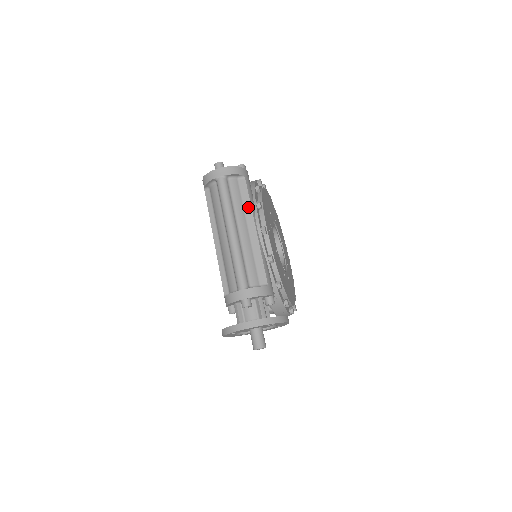
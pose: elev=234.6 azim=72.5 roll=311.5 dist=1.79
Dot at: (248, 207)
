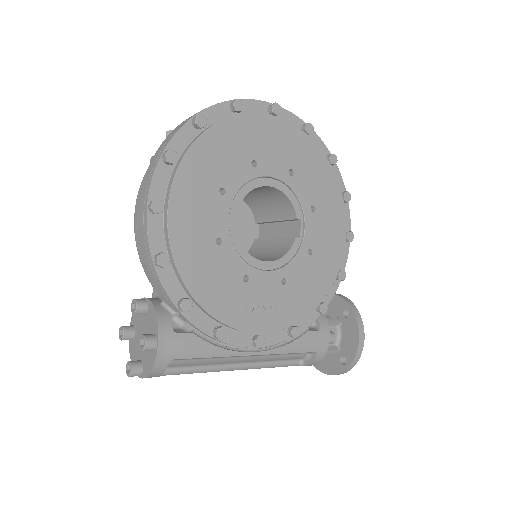
Dot at: occluded
